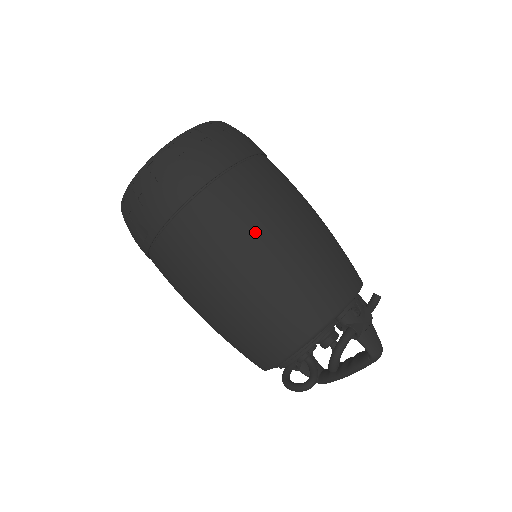
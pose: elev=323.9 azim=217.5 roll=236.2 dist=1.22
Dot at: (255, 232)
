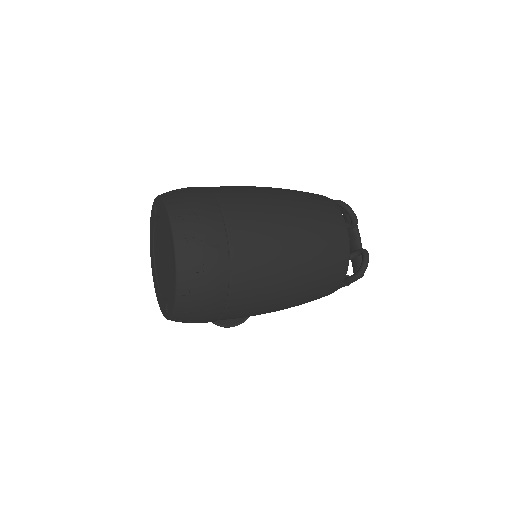
Dot at: (254, 187)
